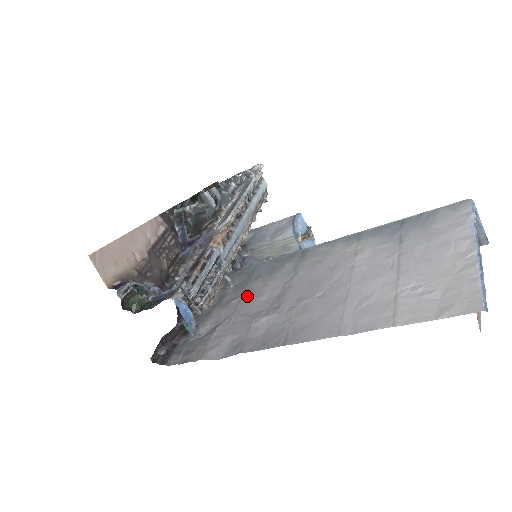
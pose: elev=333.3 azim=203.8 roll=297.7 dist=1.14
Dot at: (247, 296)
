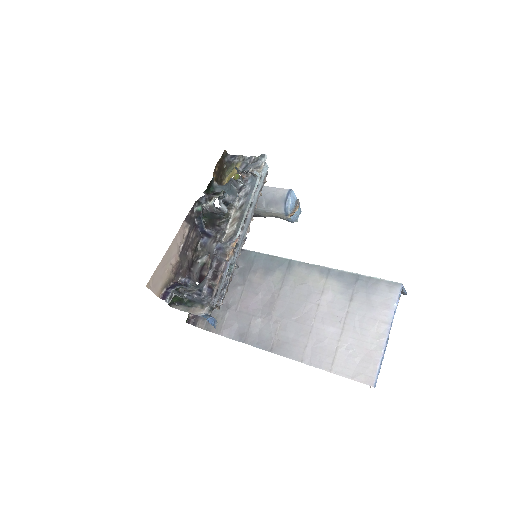
Dot at: (248, 288)
